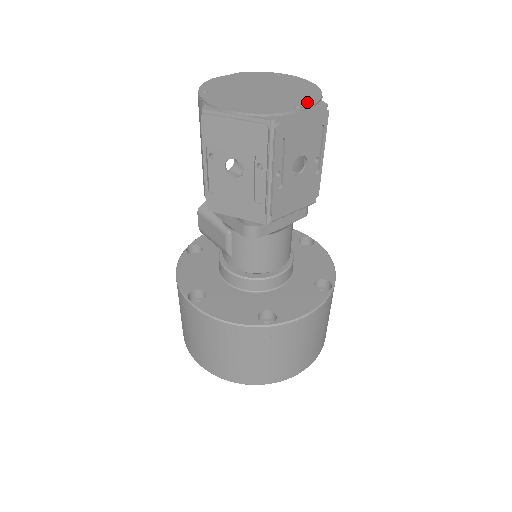
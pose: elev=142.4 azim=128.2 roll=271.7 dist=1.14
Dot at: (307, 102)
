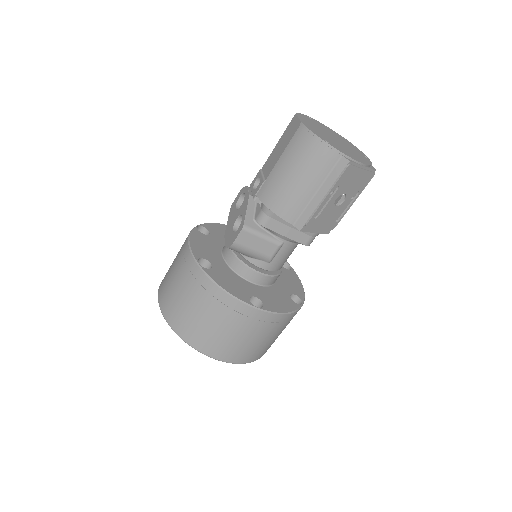
Dot at: (360, 151)
